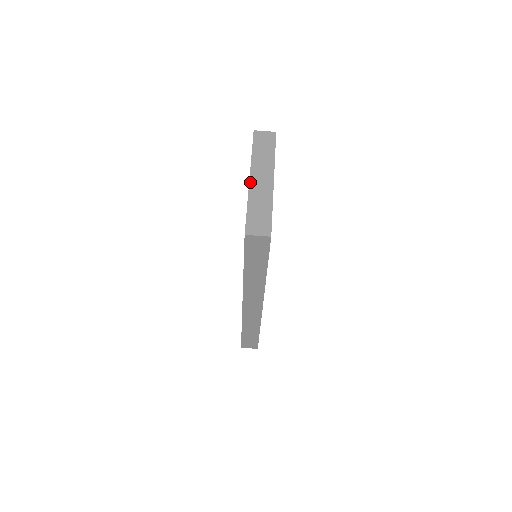
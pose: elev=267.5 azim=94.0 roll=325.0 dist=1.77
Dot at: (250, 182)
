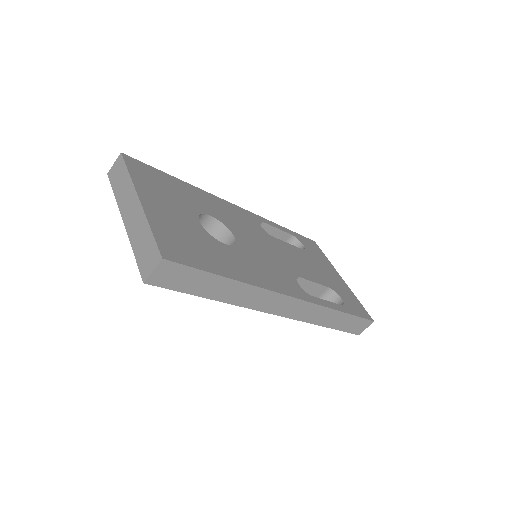
Dot at: (125, 225)
